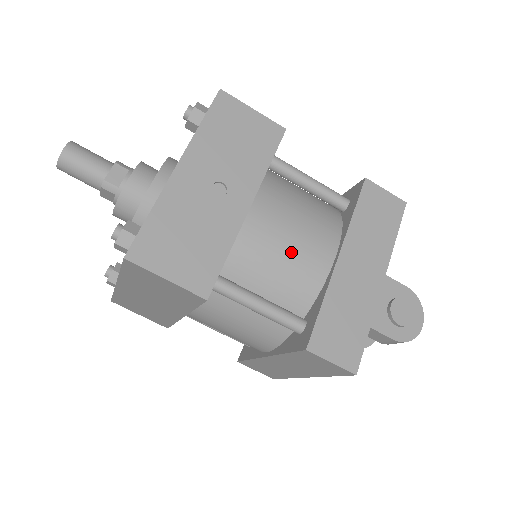
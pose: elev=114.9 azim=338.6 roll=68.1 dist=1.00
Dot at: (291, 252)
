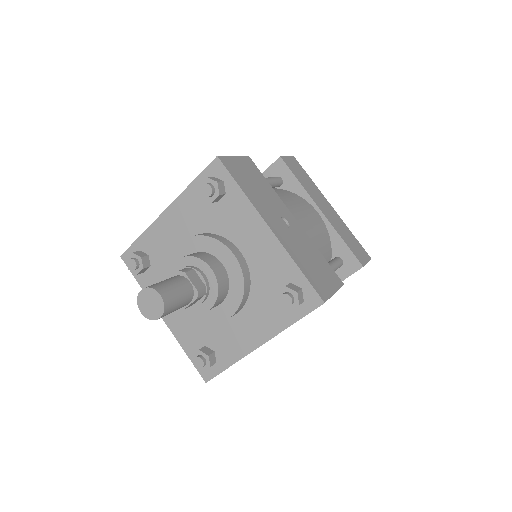
Dot at: (314, 228)
